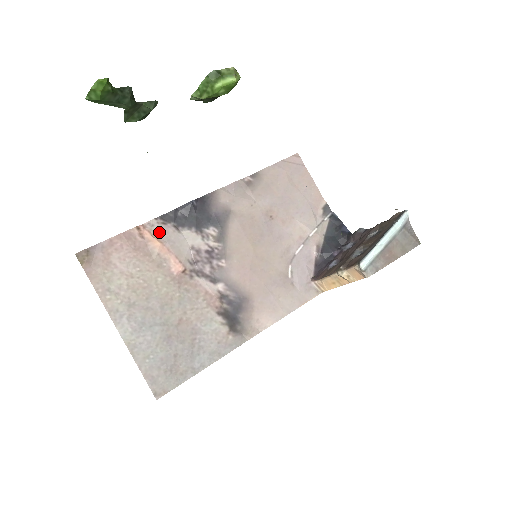
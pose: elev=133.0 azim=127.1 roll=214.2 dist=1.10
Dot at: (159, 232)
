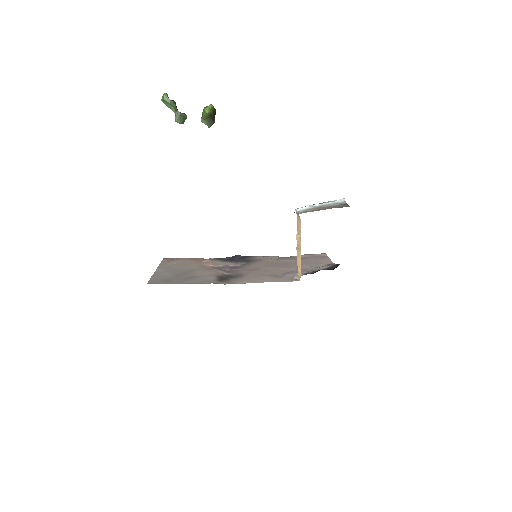
Dot at: occluded
